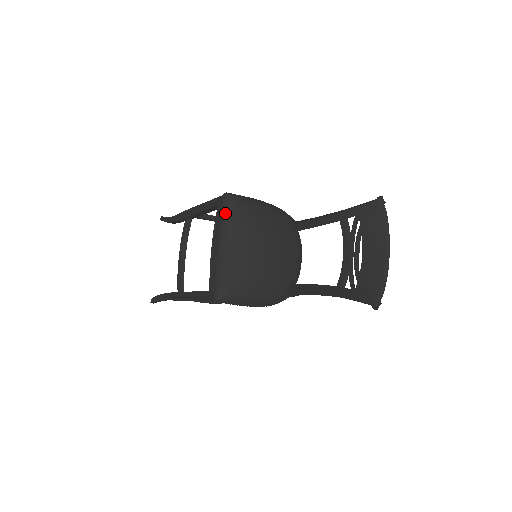
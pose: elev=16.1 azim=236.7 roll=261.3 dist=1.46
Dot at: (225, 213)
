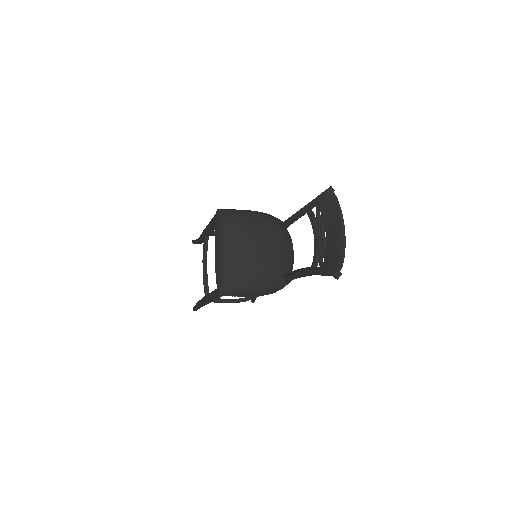
Dot at: (218, 225)
